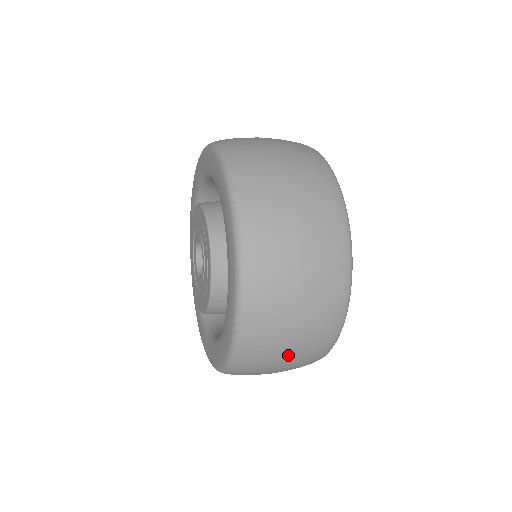
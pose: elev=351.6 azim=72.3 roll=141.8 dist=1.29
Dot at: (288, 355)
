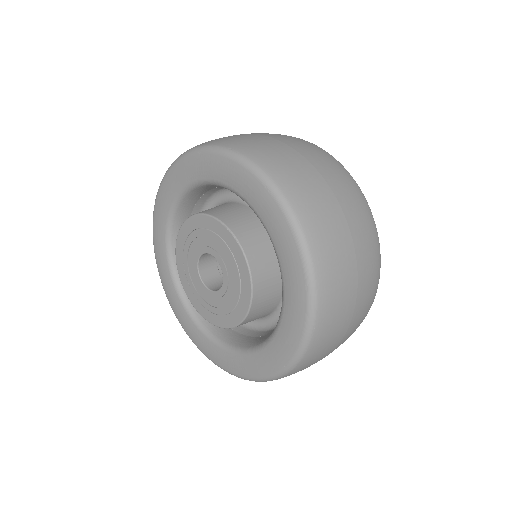
Dot at: occluded
